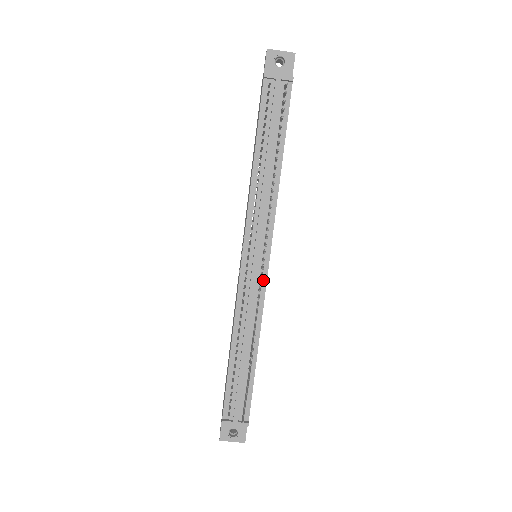
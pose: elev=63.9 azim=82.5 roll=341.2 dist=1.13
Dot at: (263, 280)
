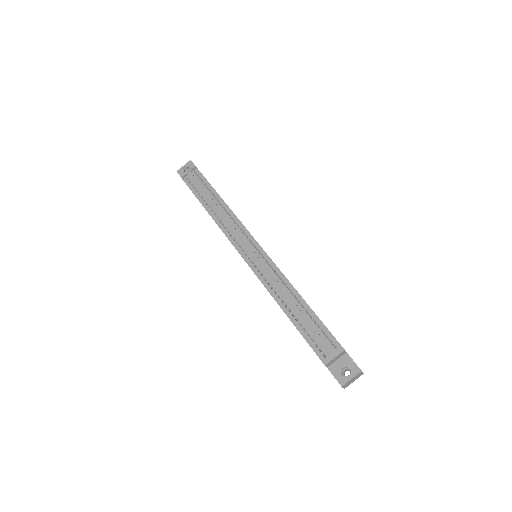
Dot at: (265, 257)
